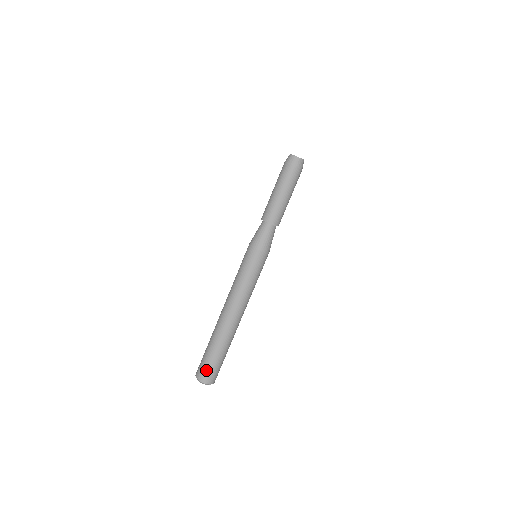
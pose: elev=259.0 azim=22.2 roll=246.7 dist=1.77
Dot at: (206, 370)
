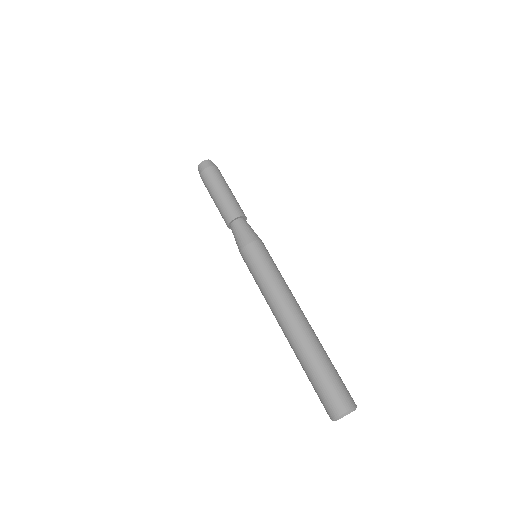
Dot at: (342, 390)
